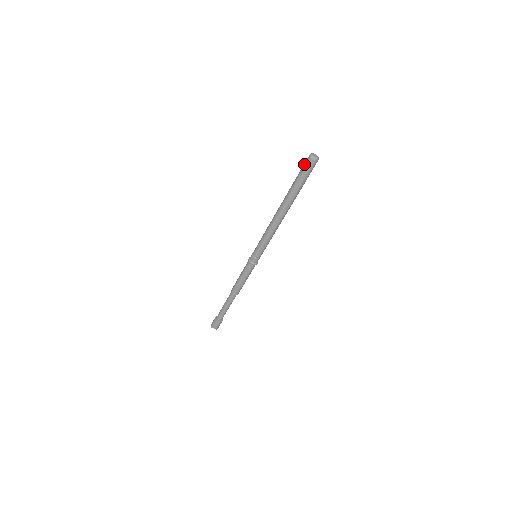
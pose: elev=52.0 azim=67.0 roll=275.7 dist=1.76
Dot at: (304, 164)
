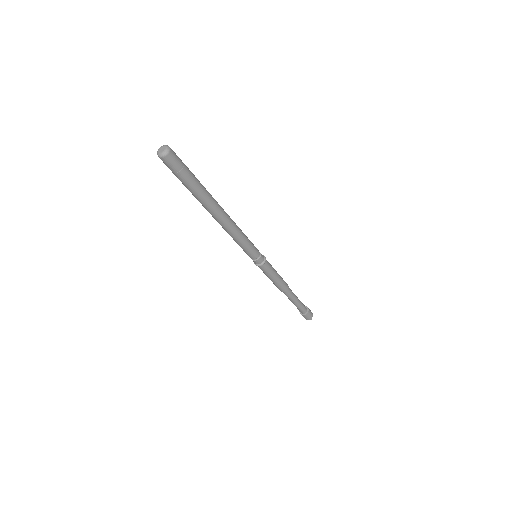
Dot at: occluded
